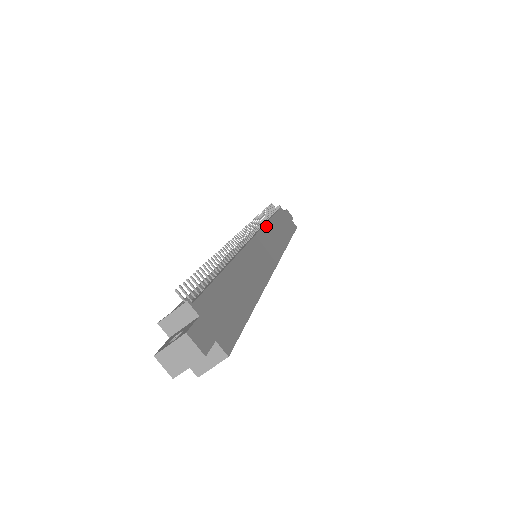
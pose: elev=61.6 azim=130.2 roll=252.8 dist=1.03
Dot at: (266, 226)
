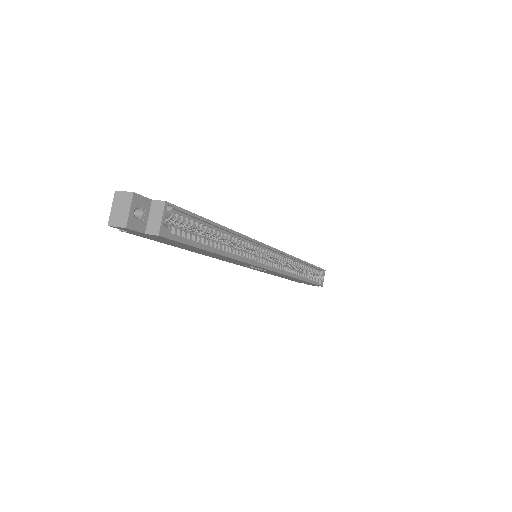
Dot at: occluded
